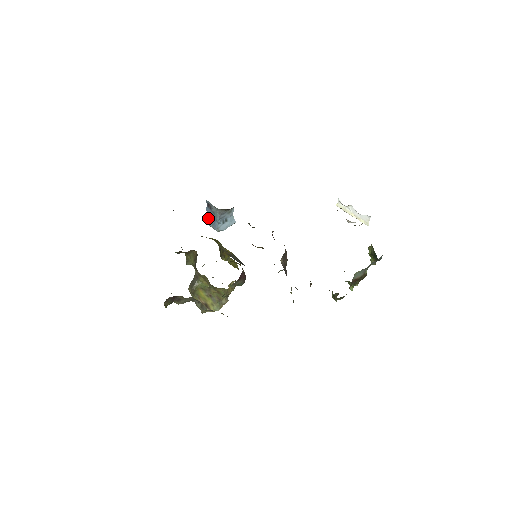
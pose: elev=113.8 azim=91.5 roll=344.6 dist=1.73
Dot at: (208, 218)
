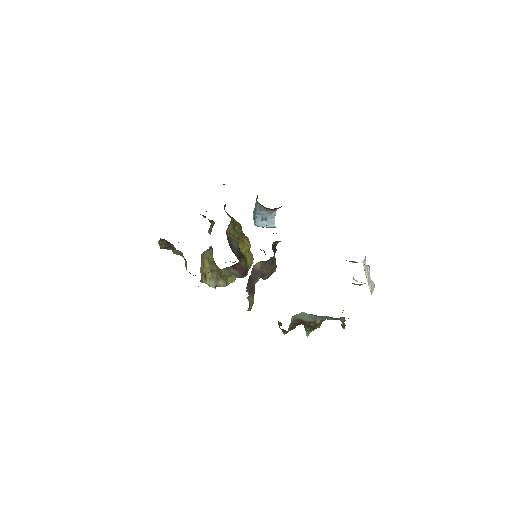
Dot at: (255, 210)
